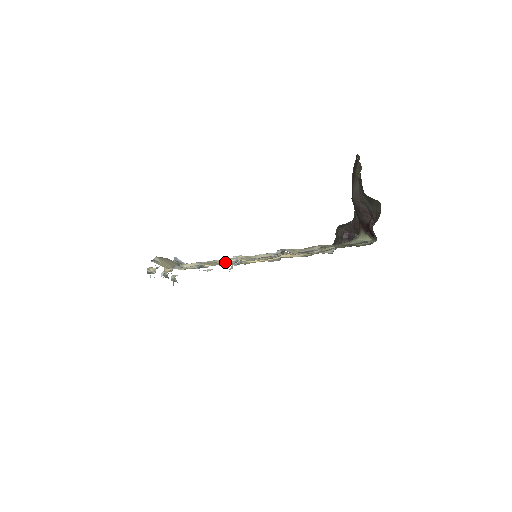
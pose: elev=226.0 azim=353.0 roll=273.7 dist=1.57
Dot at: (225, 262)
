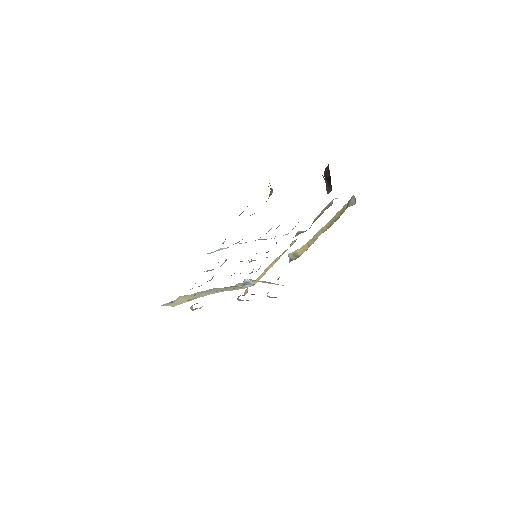
Dot at: occluded
